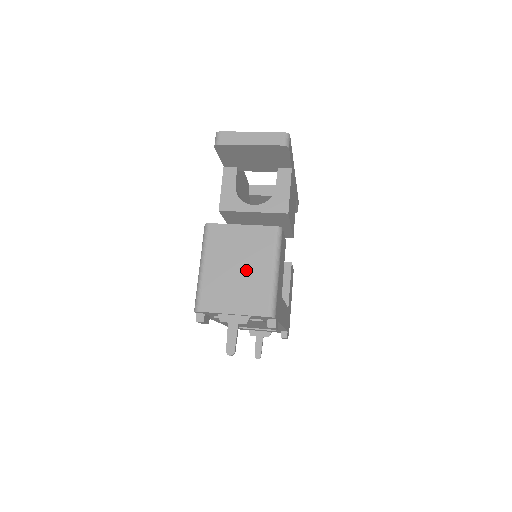
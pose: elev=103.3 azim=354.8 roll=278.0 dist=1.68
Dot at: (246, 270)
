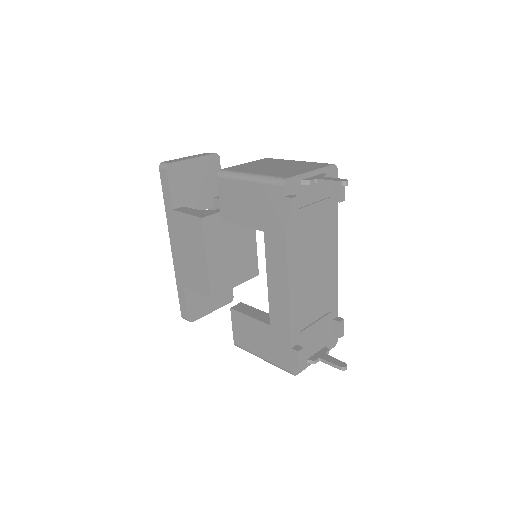
Dot at: (283, 165)
